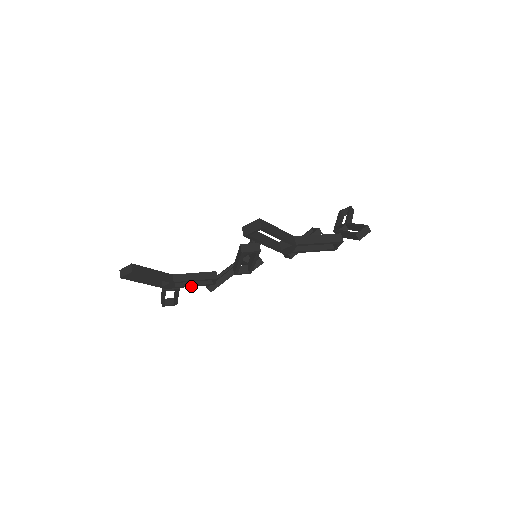
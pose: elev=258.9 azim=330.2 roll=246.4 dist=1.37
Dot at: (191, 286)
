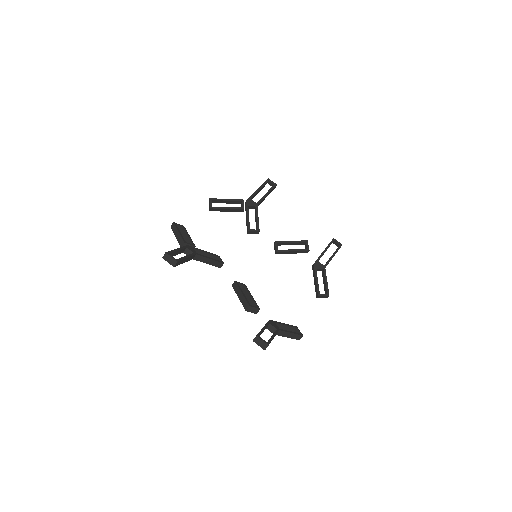
Dot at: occluded
